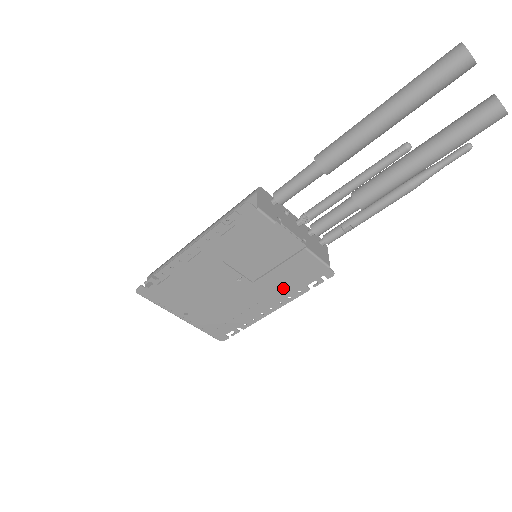
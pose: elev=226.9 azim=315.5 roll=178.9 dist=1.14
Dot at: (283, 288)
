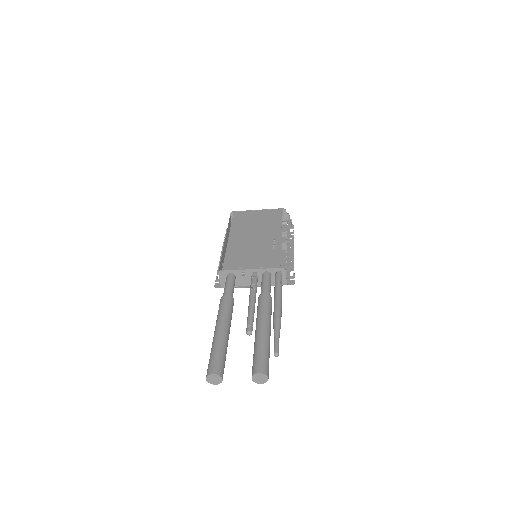
Dot at: (281, 264)
